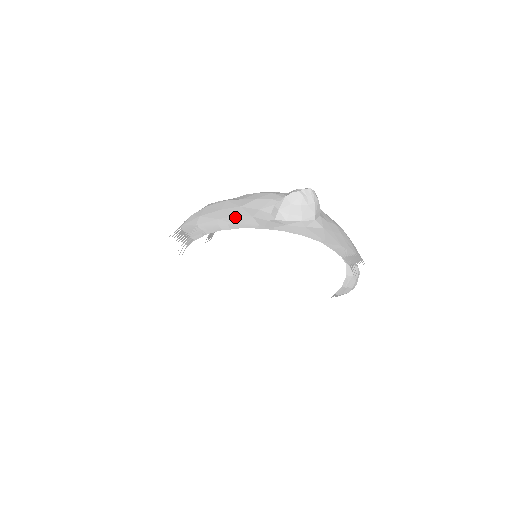
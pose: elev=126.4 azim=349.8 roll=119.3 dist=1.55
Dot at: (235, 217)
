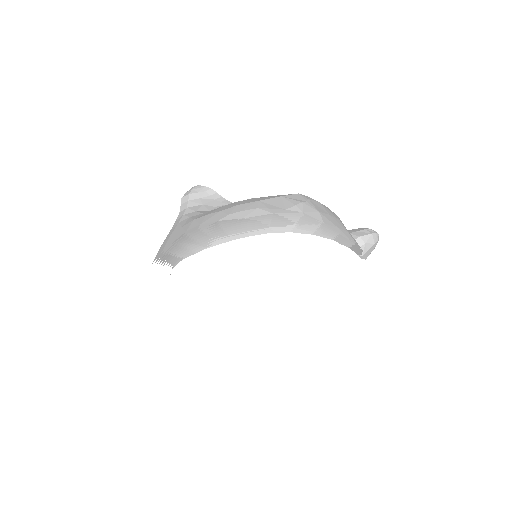
Dot at: (349, 234)
